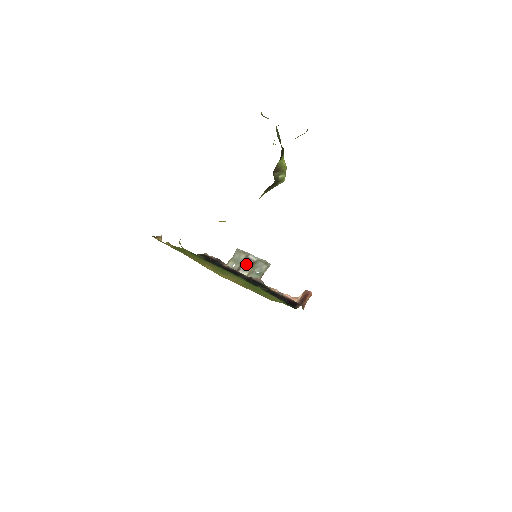
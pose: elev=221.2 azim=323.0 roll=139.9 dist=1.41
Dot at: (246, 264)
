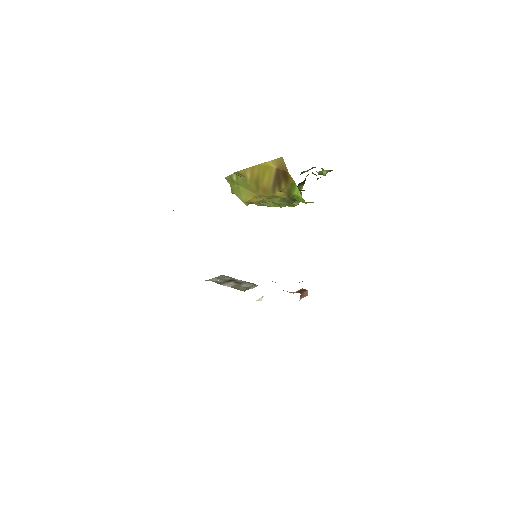
Dot at: (231, 282)
